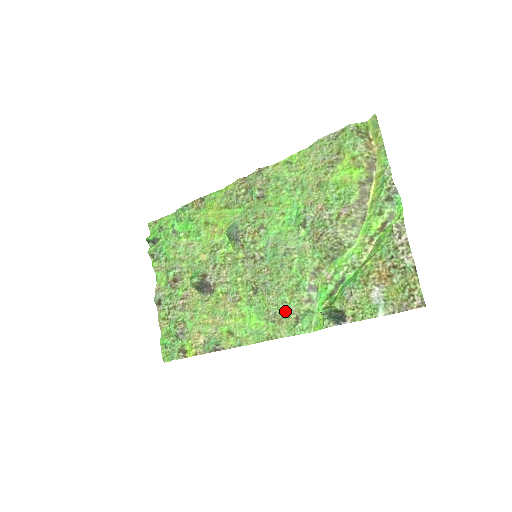
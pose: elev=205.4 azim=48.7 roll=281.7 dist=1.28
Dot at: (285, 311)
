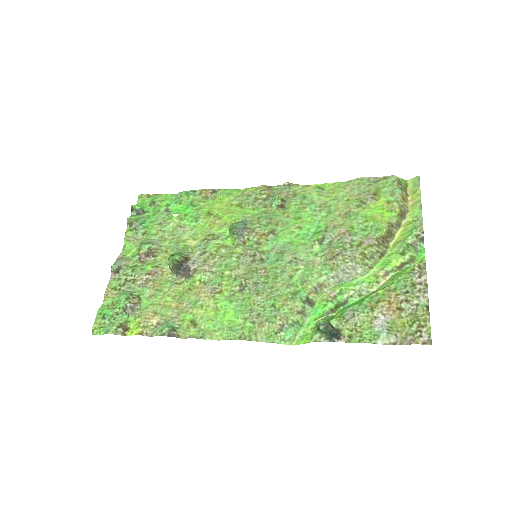
Dot at: (271, 315)
